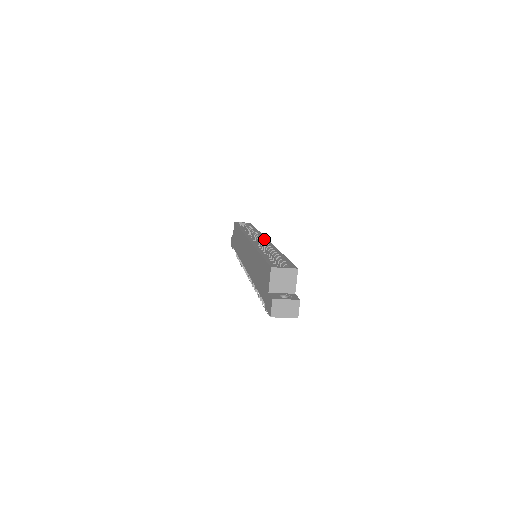
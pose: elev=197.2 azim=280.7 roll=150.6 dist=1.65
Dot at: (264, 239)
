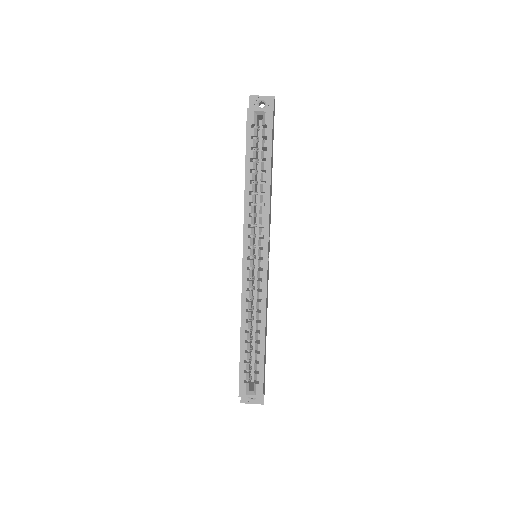
Dot at: (263, 257)
